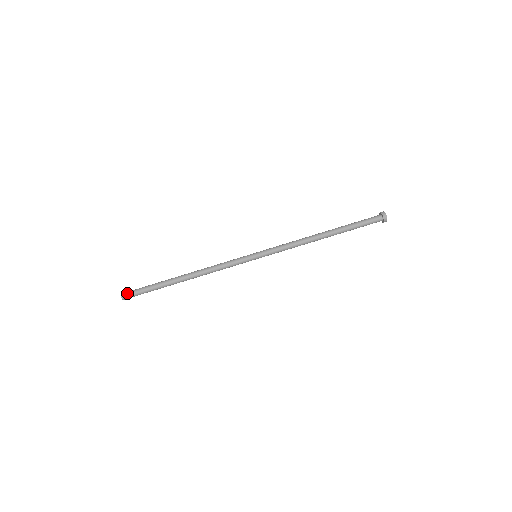
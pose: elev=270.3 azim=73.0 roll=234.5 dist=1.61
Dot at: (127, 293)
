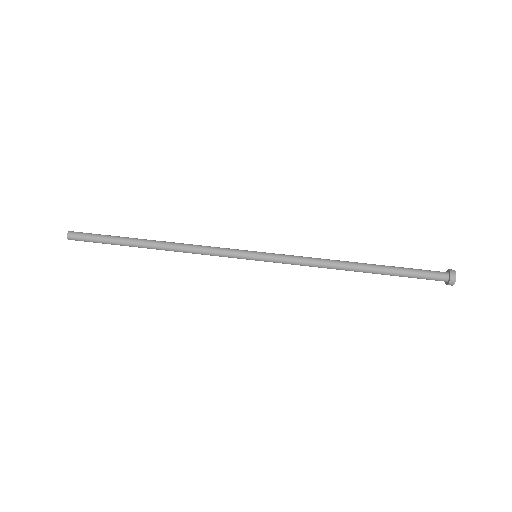
Dot at: (79, 232)
